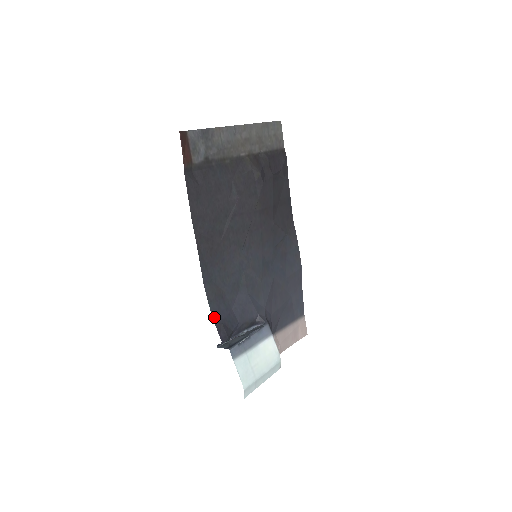
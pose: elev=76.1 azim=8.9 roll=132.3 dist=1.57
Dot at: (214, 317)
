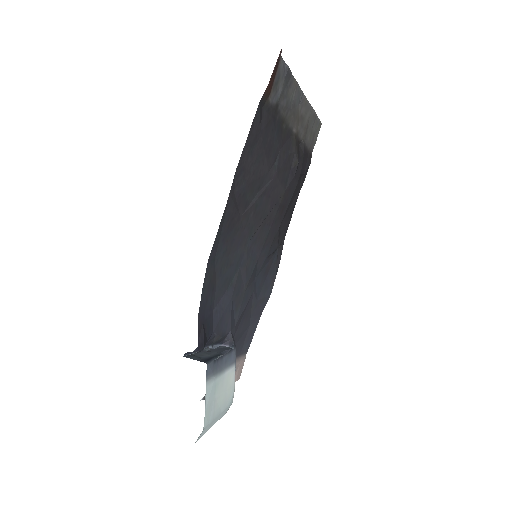
Dot at: (200, 311)
